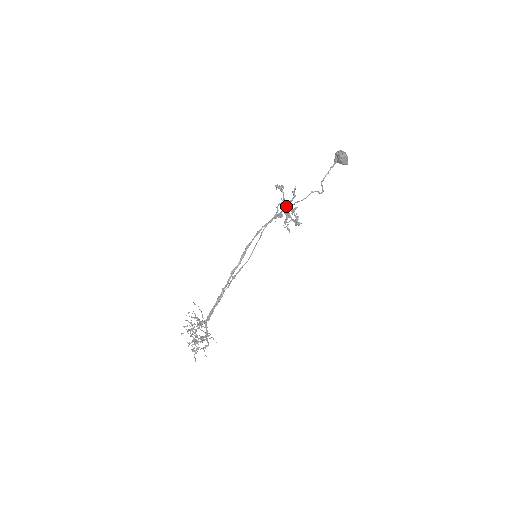
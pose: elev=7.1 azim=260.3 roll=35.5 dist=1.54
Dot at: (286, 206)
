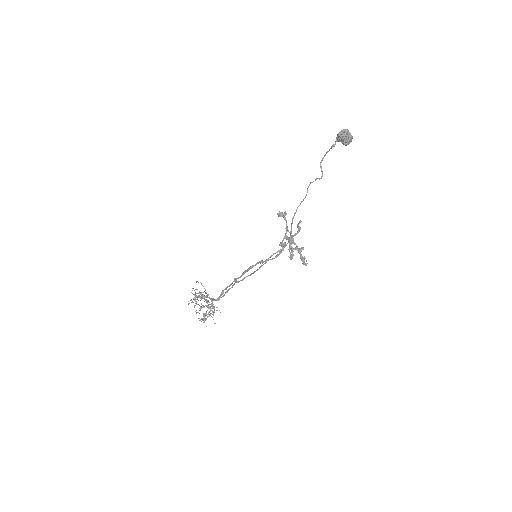
Dot at: (291, 243)
